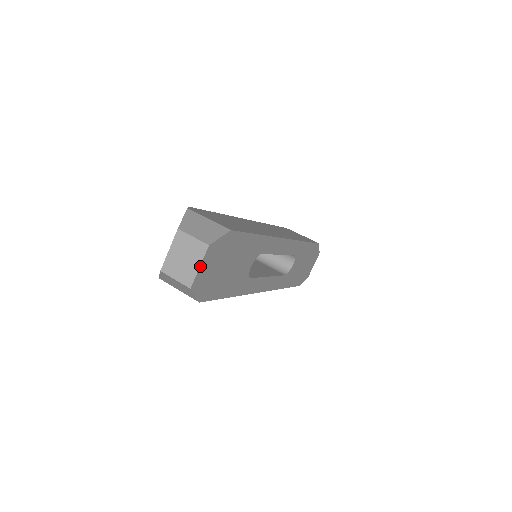
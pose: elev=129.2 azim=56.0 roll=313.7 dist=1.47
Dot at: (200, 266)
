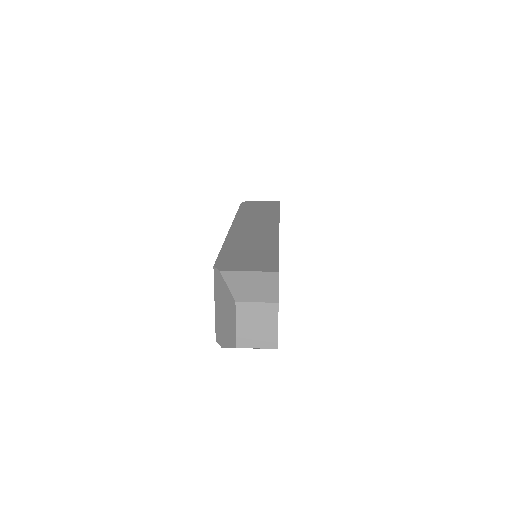
Dot at: occluded
